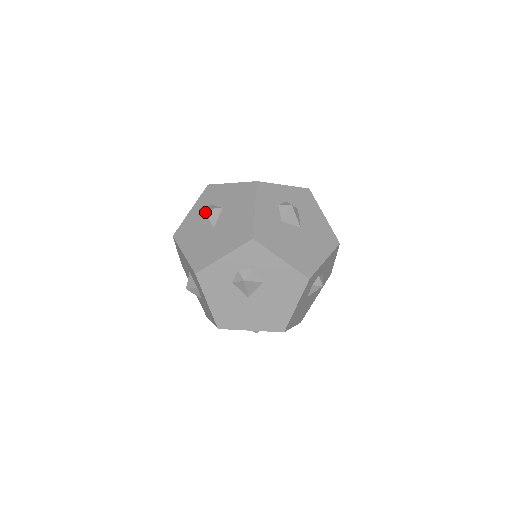
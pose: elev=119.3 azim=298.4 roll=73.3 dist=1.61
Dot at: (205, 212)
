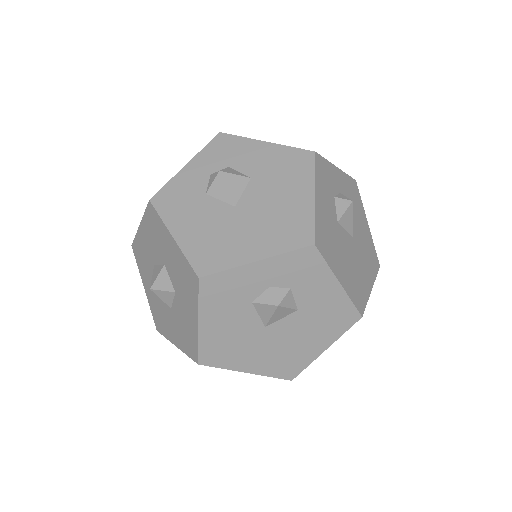
Dot at: (222, 177)
